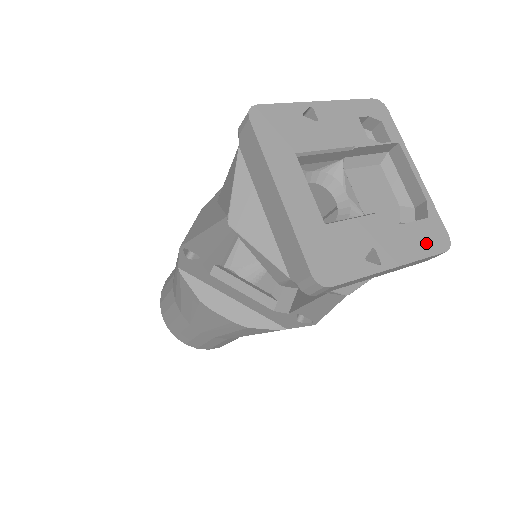
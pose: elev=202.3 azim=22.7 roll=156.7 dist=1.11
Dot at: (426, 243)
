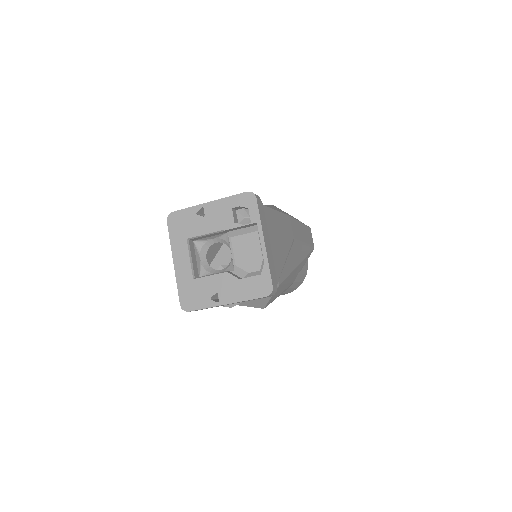
Dot at: (253, 291)
